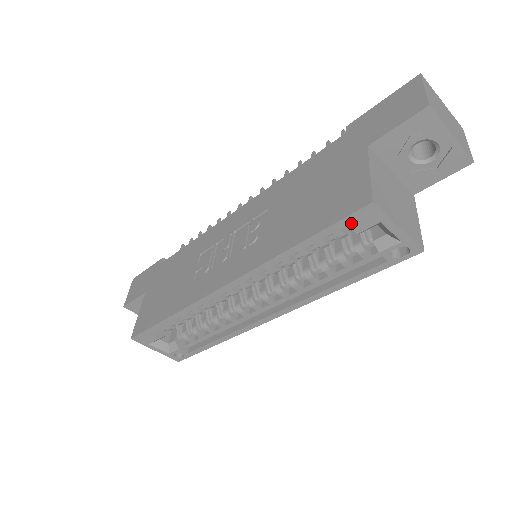
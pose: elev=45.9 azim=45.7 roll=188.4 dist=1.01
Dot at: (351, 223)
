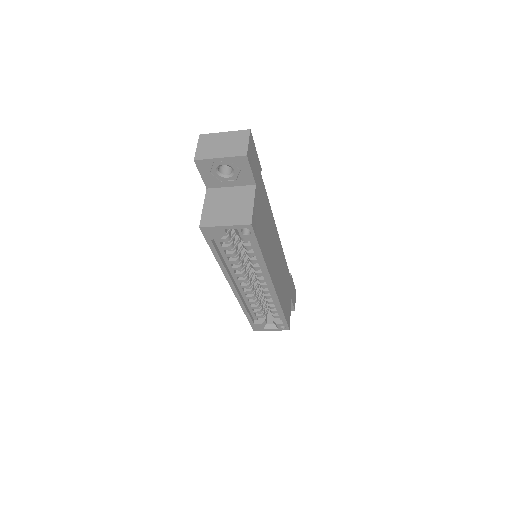
Dot at: (210, 238)
